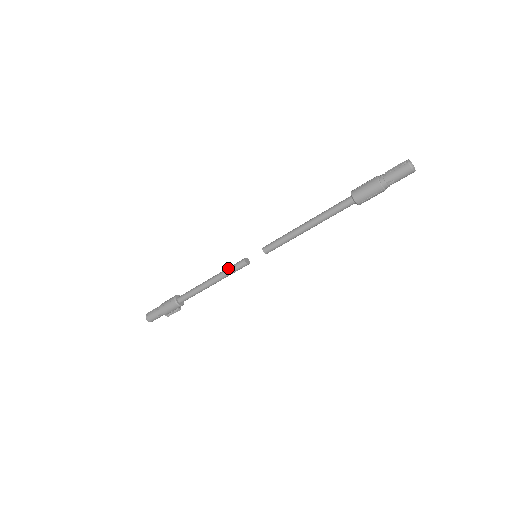
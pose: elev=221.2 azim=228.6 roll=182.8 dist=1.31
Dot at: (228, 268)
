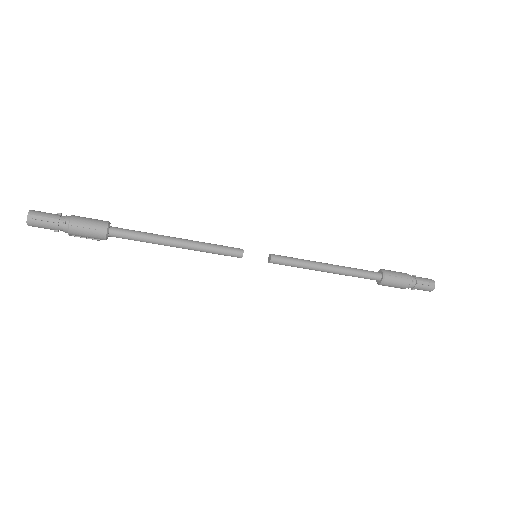
Dot at: (216, 248)
